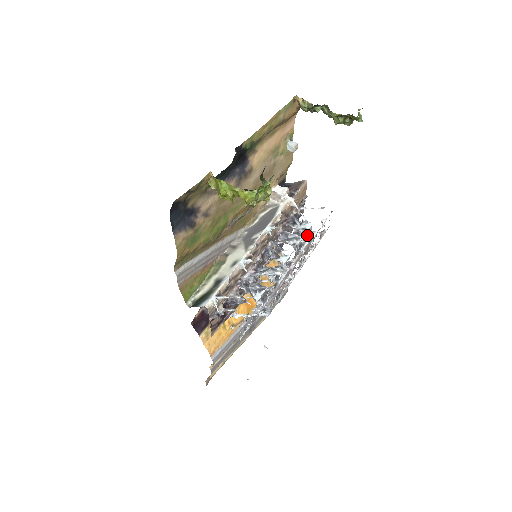
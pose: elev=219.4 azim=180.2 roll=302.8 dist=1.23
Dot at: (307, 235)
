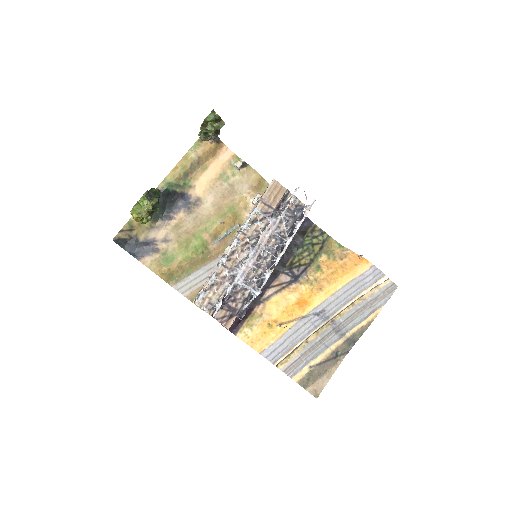
Dot at: occluded
